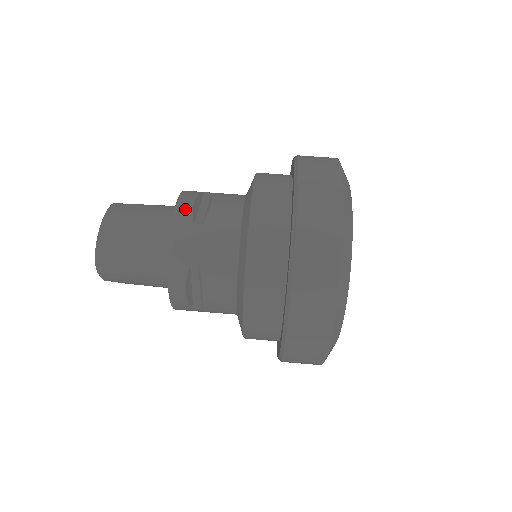
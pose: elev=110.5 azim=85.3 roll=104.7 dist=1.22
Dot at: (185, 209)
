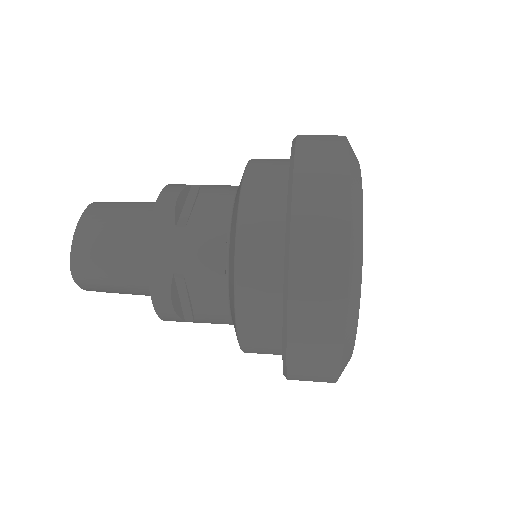
Dot at: (166, 208)
